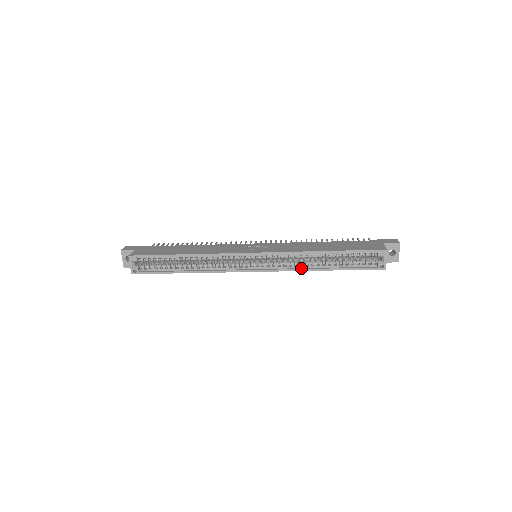
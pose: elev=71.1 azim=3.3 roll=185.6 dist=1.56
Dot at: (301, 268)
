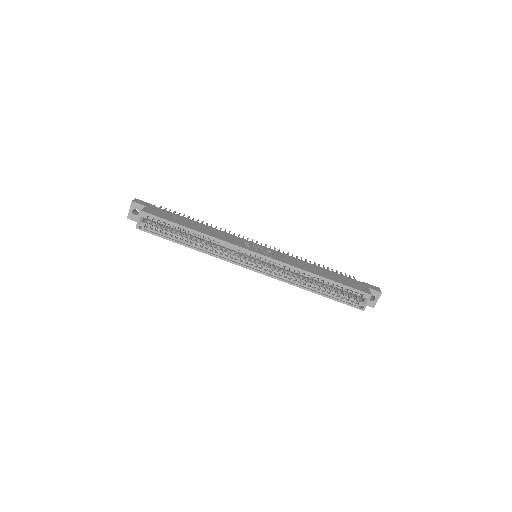
Dot at: (293, 283)
